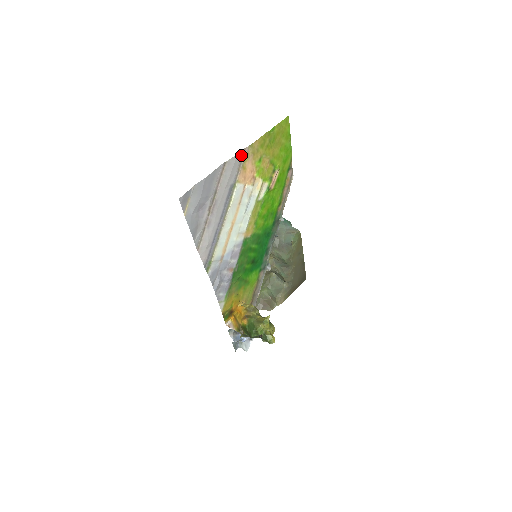
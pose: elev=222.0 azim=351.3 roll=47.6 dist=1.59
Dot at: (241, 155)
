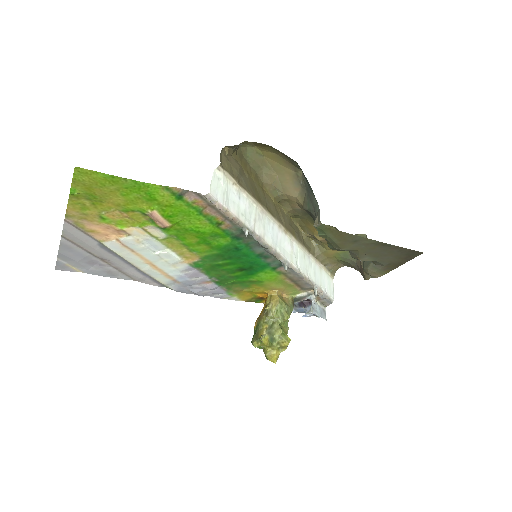
Dot at: (71, 224)
